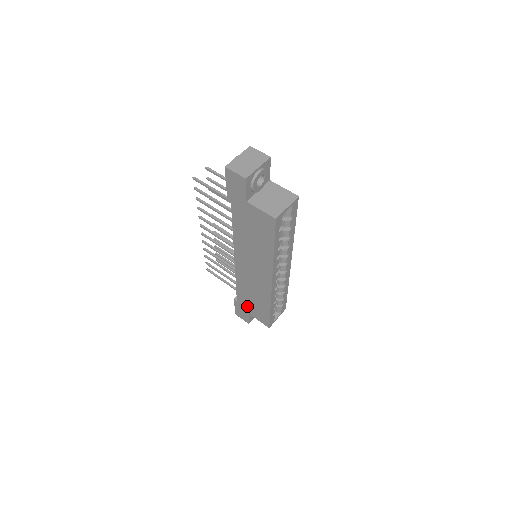
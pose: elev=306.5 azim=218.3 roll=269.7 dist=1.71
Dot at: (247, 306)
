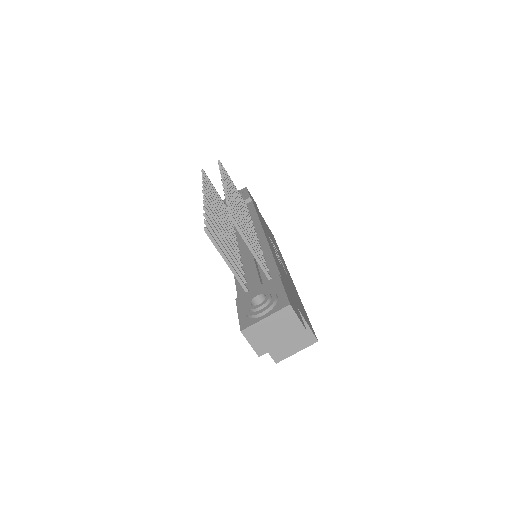
Dot at: occluded
